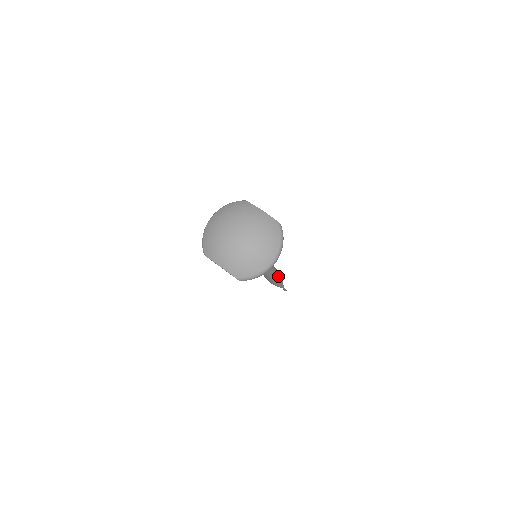
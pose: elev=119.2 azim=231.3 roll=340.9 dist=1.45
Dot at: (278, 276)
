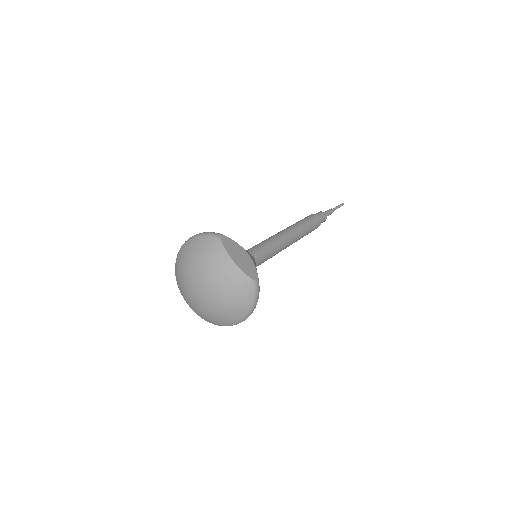
Dot at: (309, 231)
